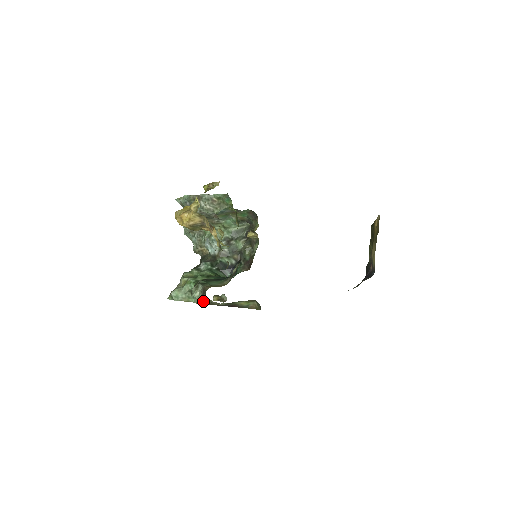
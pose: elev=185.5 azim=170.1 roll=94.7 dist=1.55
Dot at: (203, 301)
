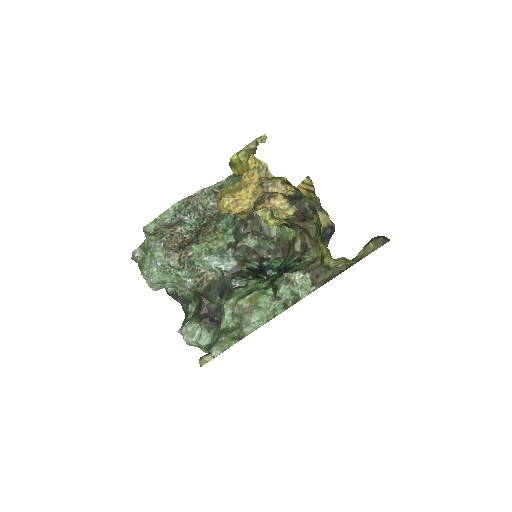
Dot at: (322, 281)
